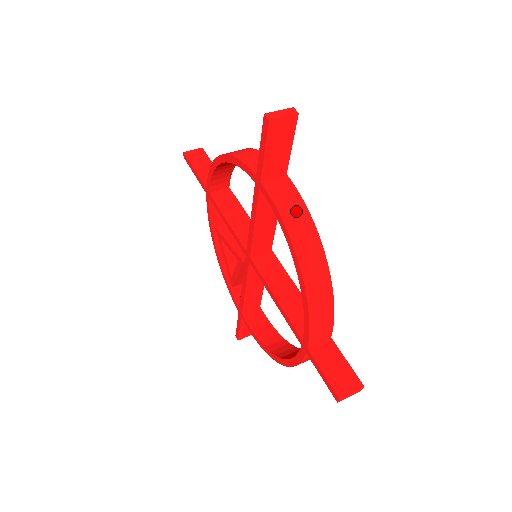
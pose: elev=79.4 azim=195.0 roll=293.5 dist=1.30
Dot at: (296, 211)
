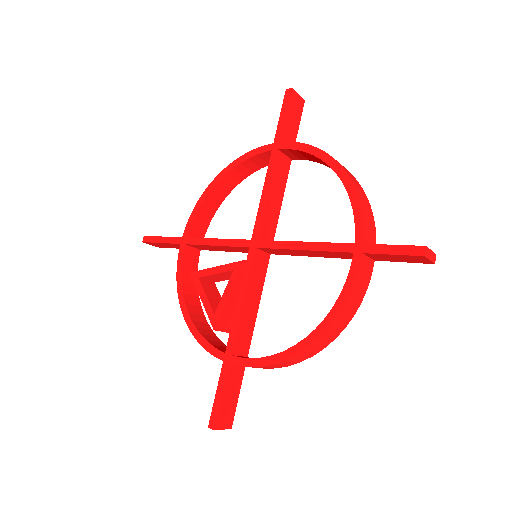
Dot at: occluded
